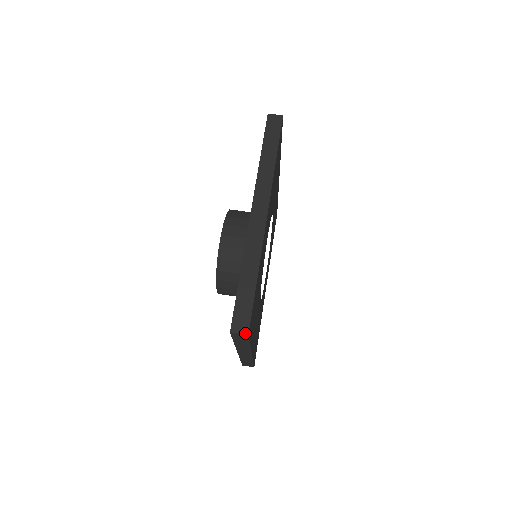
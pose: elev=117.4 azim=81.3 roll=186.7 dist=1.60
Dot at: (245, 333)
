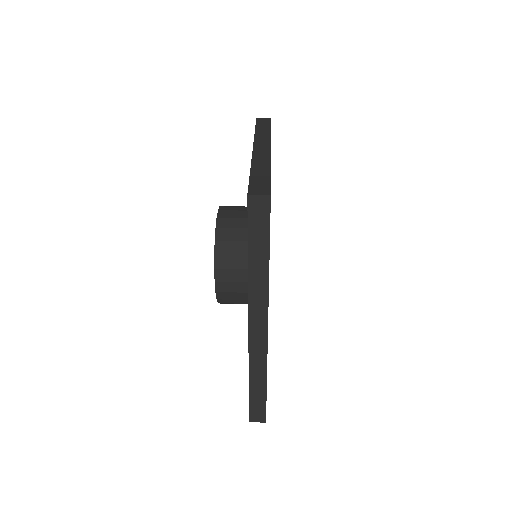
Dot at: (266, 194)
